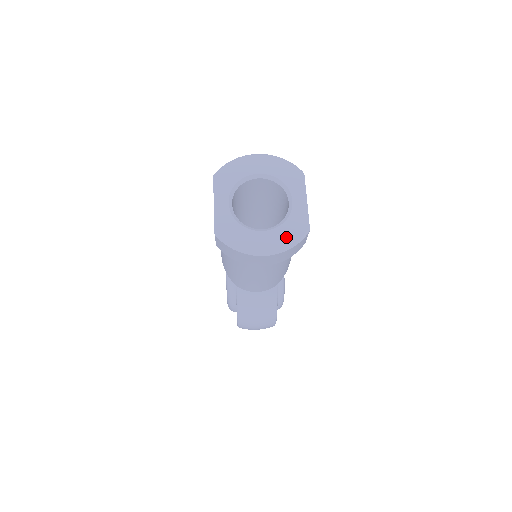
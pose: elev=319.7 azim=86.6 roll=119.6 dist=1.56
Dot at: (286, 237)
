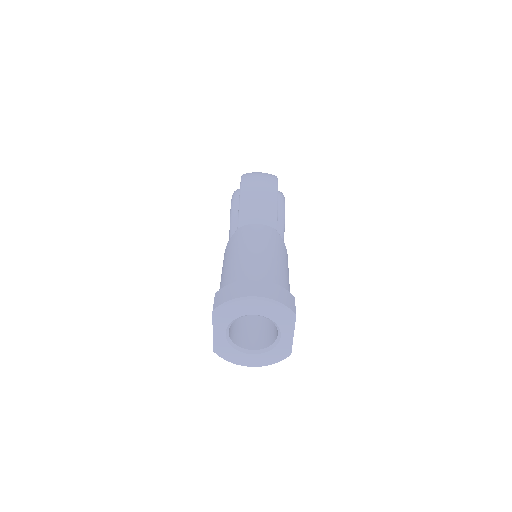
Dot at: (270, 359)
